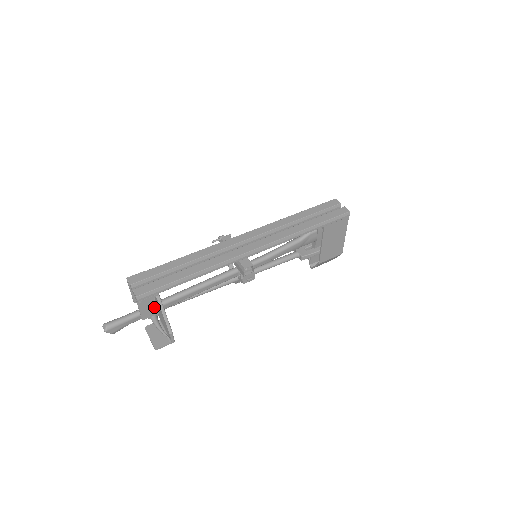
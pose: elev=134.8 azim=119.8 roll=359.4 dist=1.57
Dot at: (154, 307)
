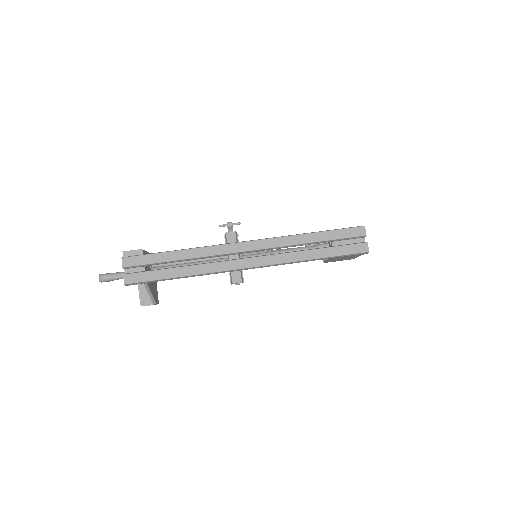
Dot at: occluded
